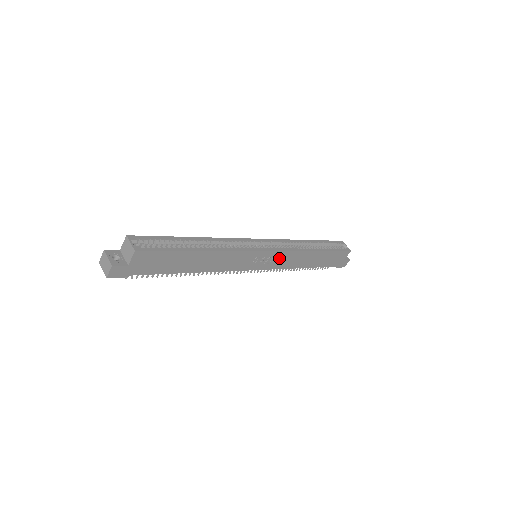
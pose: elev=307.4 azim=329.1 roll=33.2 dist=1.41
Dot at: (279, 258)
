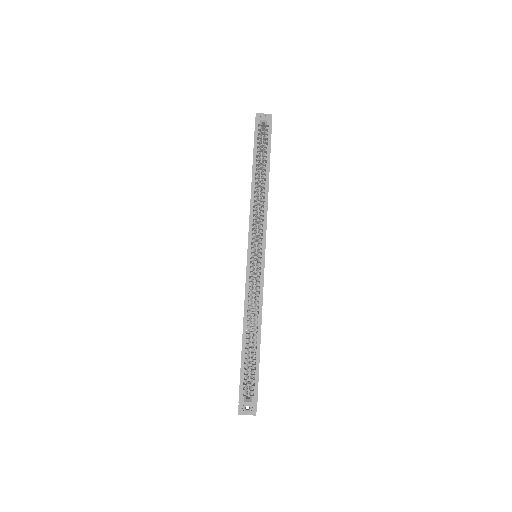
Dot at: occluded
